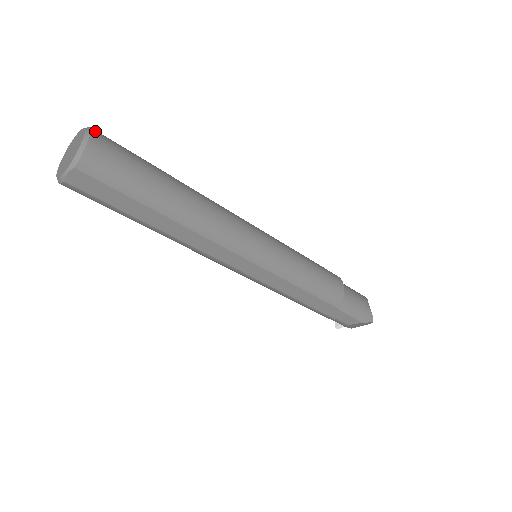
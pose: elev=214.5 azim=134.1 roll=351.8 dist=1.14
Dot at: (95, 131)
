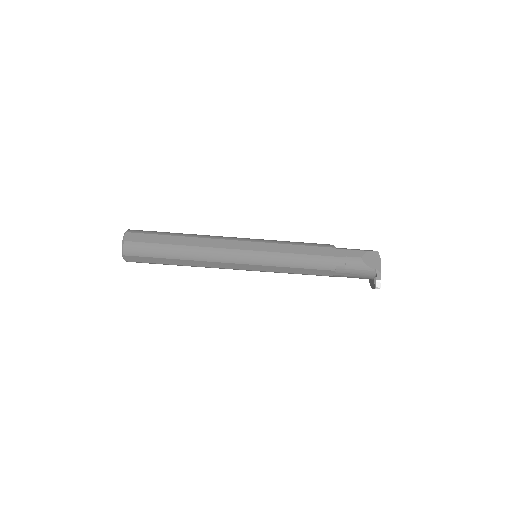
Dot at: occluded
